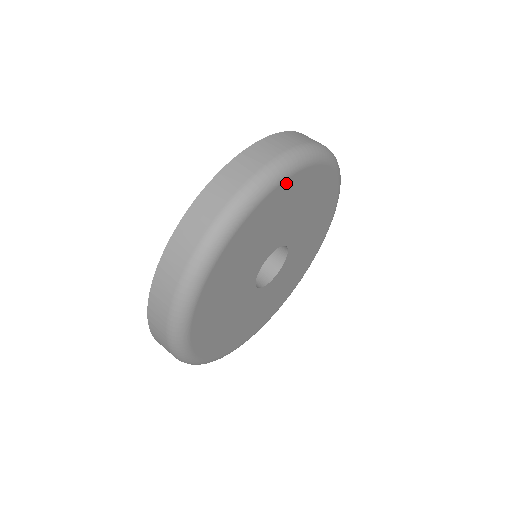
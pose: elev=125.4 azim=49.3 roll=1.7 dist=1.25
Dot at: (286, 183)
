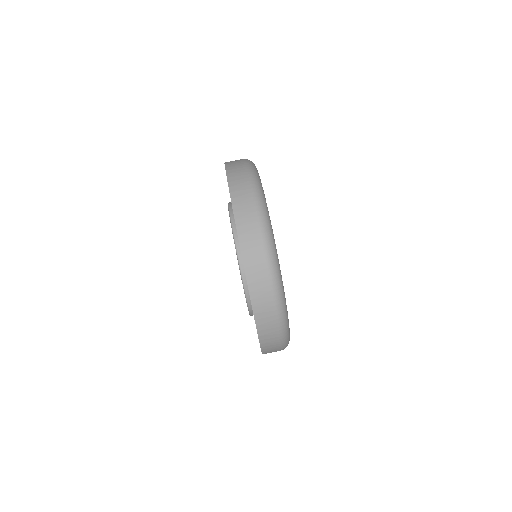
Dot at: occluded
